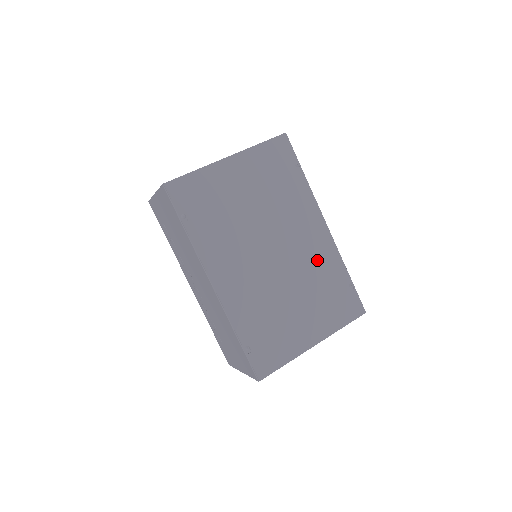
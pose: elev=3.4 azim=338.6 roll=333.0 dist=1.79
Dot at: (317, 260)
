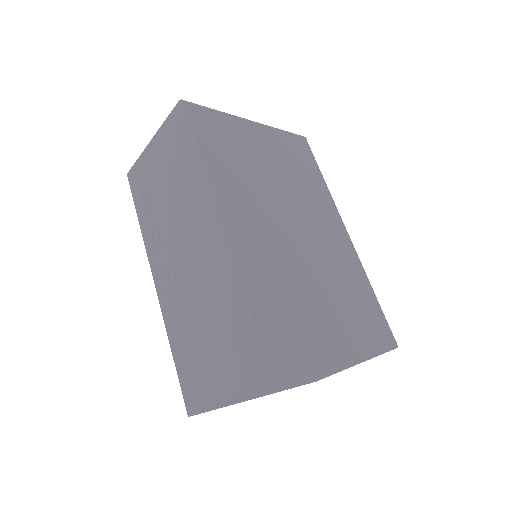
Dot at: (340, 260)
